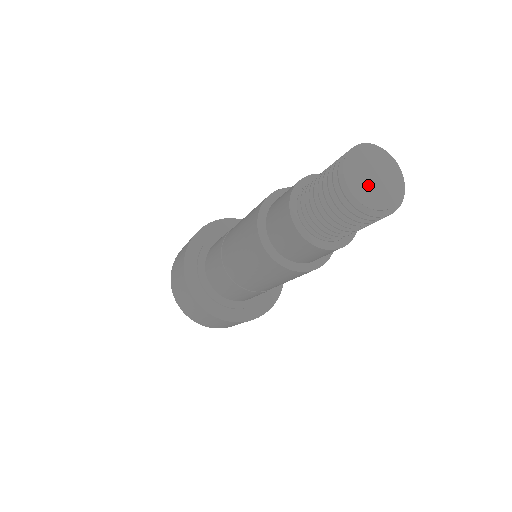
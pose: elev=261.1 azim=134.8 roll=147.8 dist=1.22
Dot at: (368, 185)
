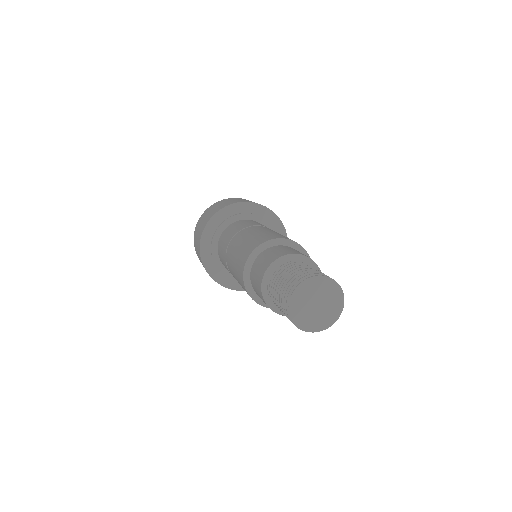
Dot at: (312, 314)
